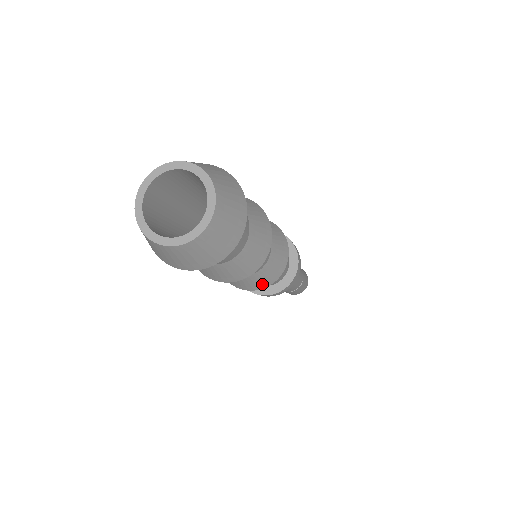
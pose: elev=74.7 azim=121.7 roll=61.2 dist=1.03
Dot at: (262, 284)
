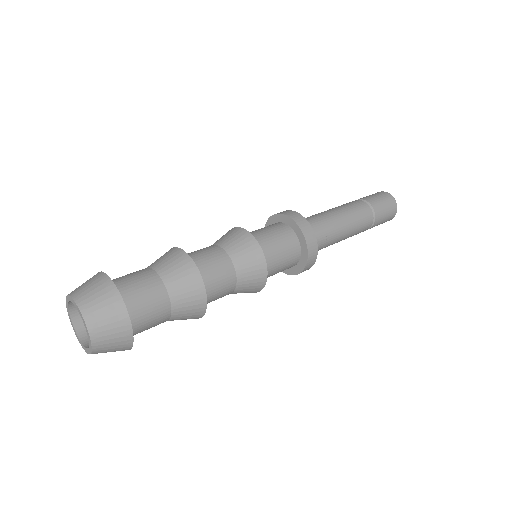
Dot at: (258, 285)
